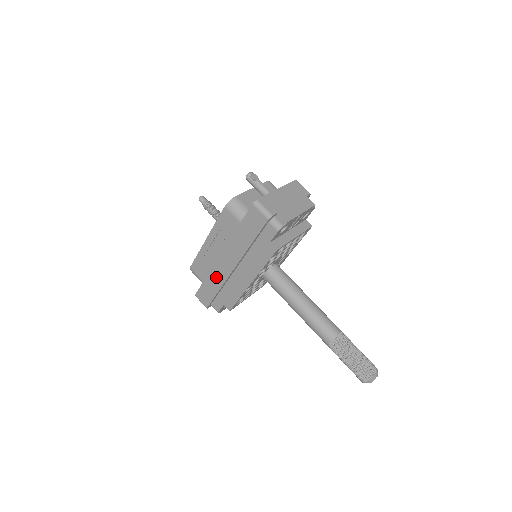
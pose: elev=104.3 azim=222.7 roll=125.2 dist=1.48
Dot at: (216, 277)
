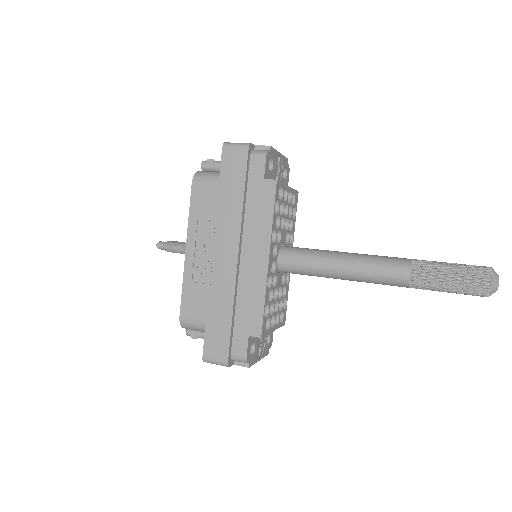
Dot at: (220, 294)
